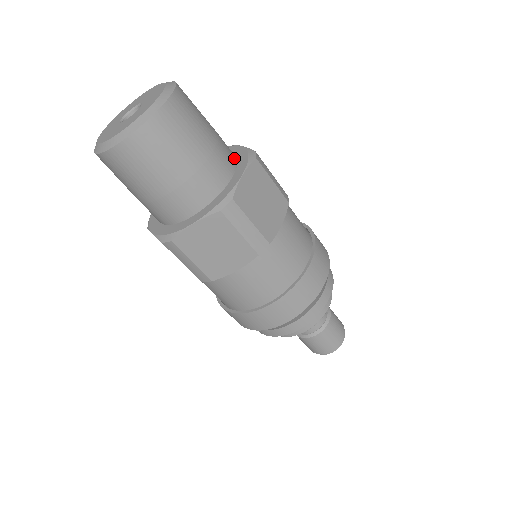
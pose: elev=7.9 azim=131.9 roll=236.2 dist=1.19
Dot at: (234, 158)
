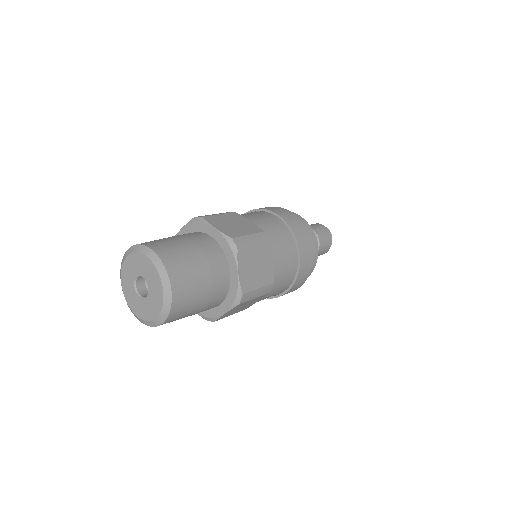
Dot at: (221, 253)
